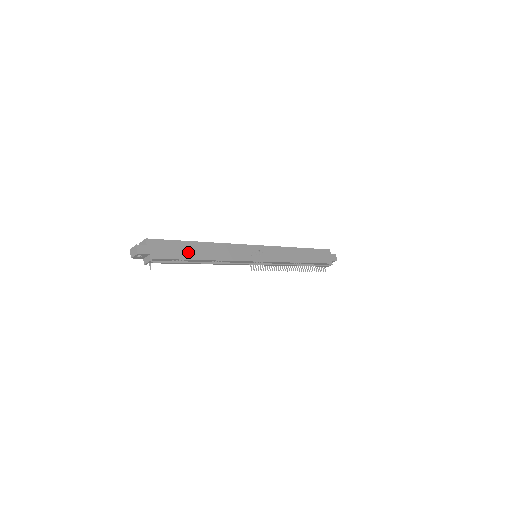
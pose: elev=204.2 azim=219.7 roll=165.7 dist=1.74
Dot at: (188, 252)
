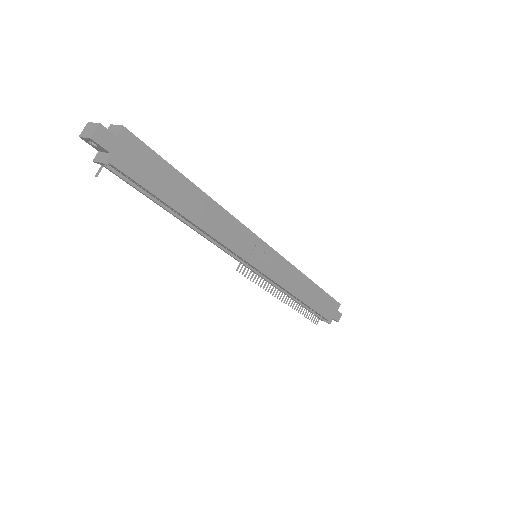
Dot at: (172, 191)
